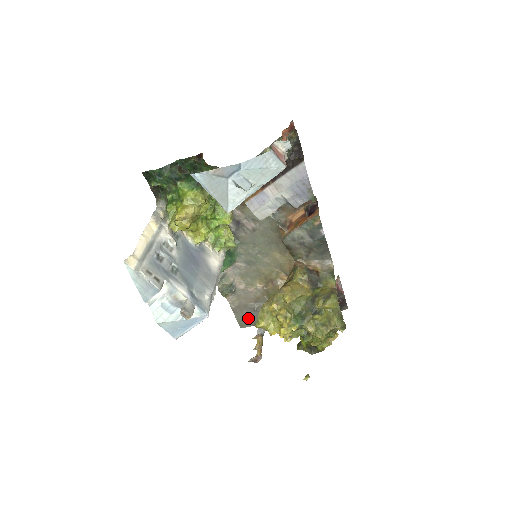
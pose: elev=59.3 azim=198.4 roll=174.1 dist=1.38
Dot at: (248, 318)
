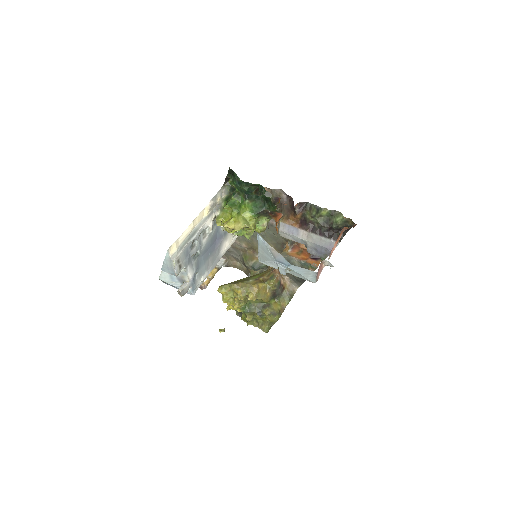
Dot at: occluded
